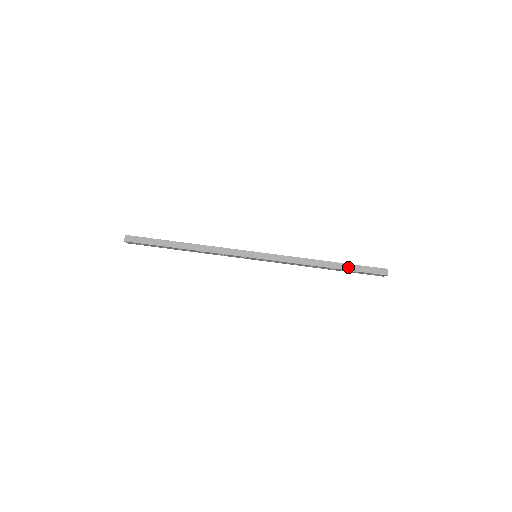
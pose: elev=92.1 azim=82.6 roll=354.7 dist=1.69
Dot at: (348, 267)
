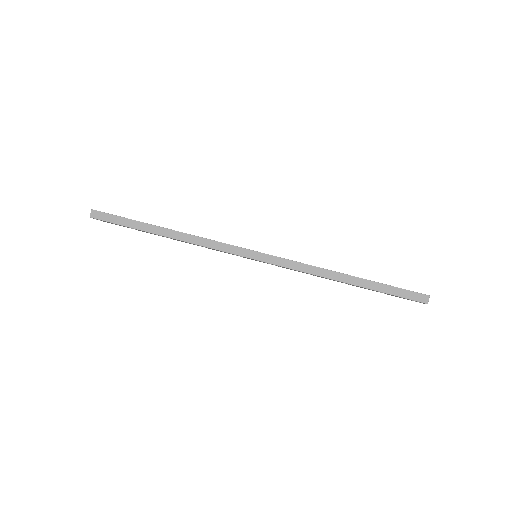
Dot at: (375, 286)
